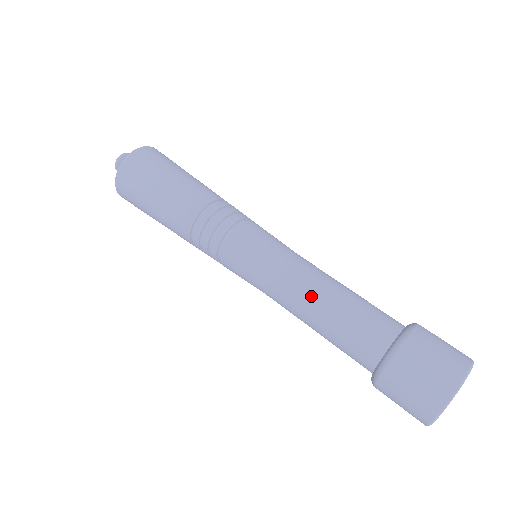
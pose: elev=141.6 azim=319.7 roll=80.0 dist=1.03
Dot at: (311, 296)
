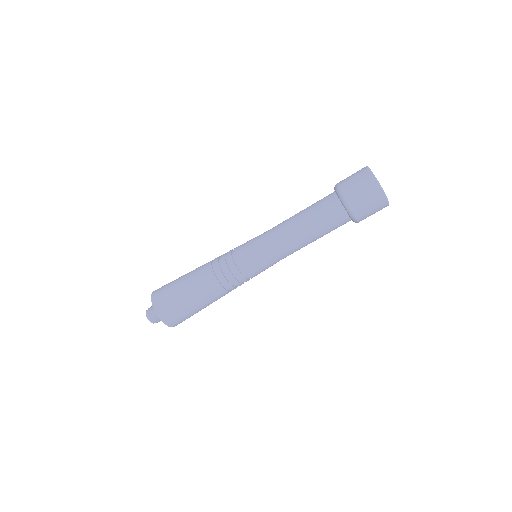
Dot at: (295, 230)
